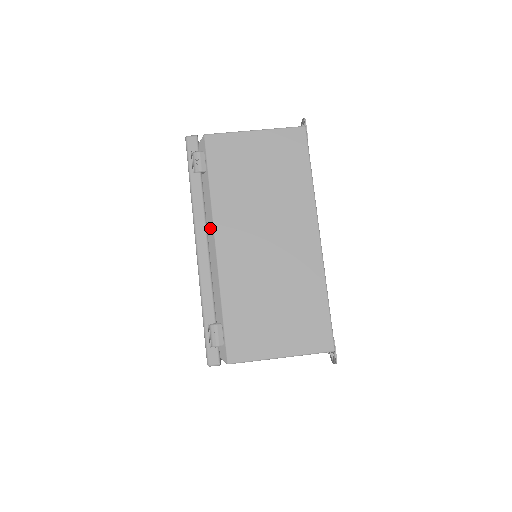
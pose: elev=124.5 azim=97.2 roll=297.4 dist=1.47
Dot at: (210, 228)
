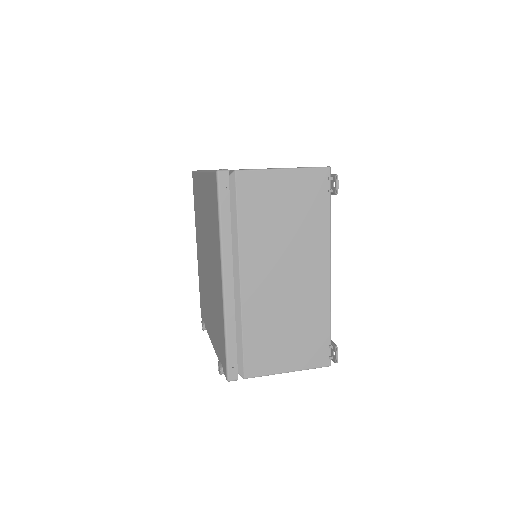
Dot at: occluded
